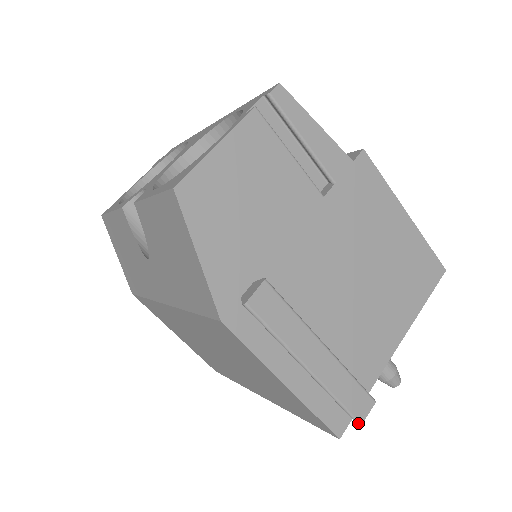
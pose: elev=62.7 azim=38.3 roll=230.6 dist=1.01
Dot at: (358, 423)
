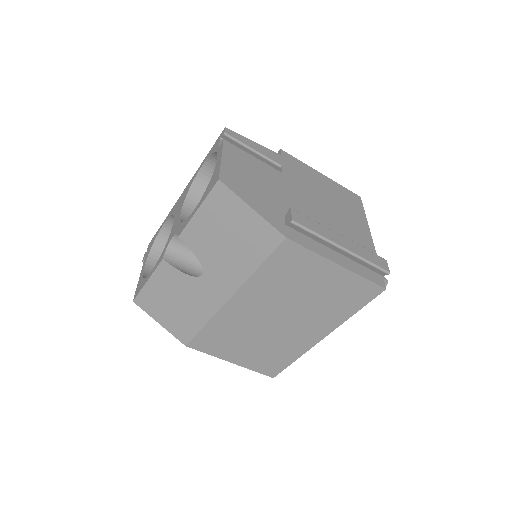
Dot at: (388, 272)
